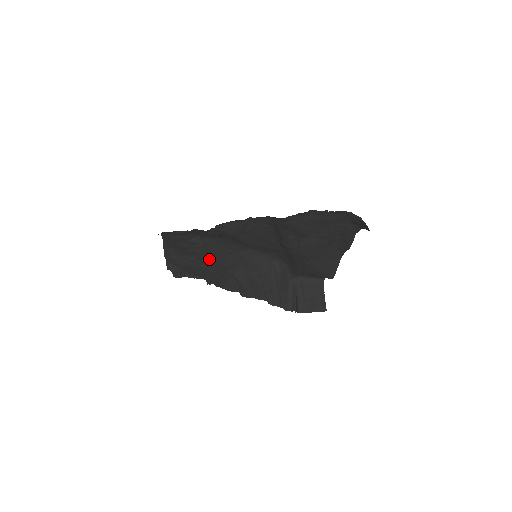
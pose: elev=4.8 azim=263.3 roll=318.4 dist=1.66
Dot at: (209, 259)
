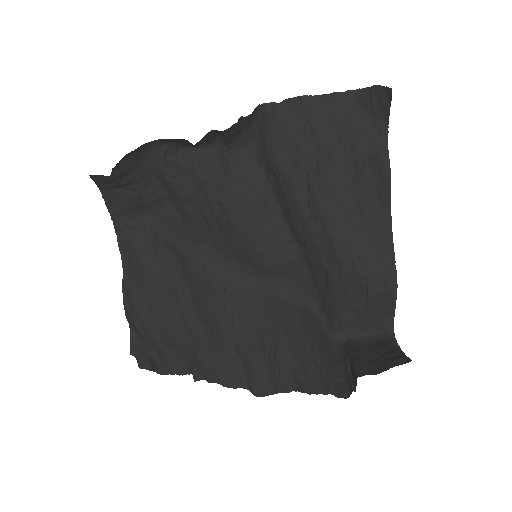
Dot at: (188, 288)
